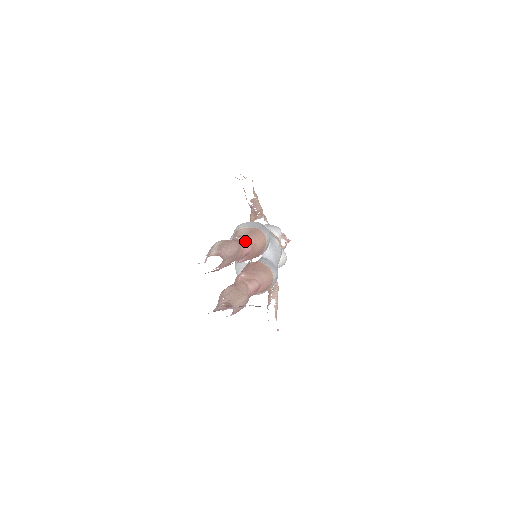
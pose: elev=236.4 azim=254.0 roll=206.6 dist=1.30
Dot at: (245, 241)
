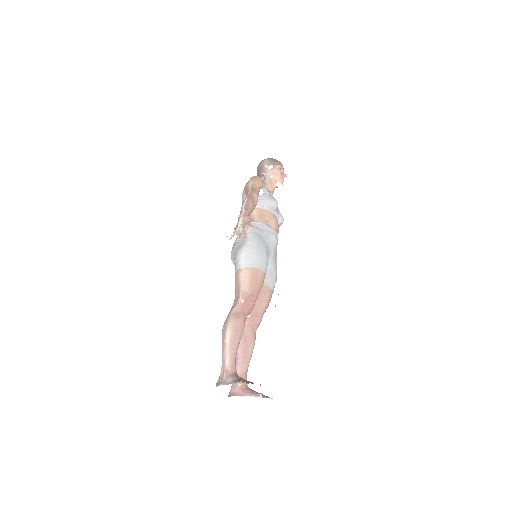
Dot at: (248, 303)
